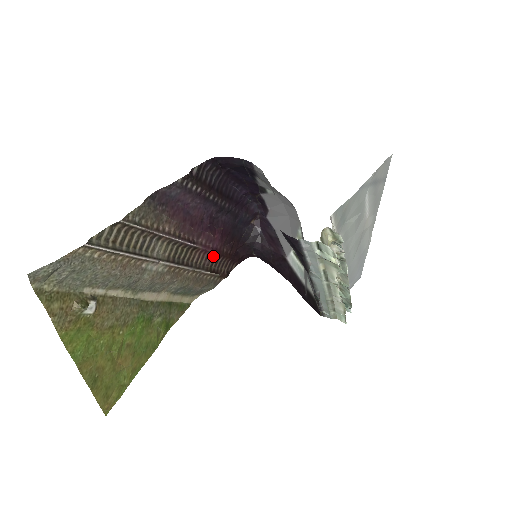
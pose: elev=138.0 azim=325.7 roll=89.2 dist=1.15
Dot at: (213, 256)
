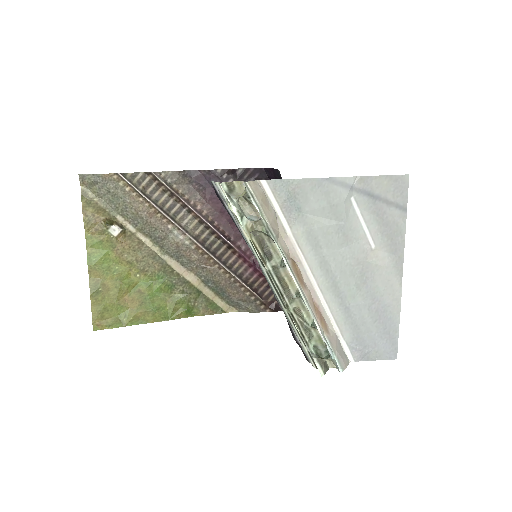
Dot at: (257, 273)
